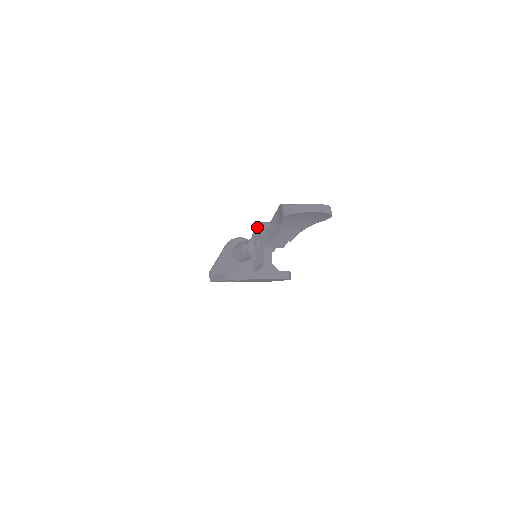
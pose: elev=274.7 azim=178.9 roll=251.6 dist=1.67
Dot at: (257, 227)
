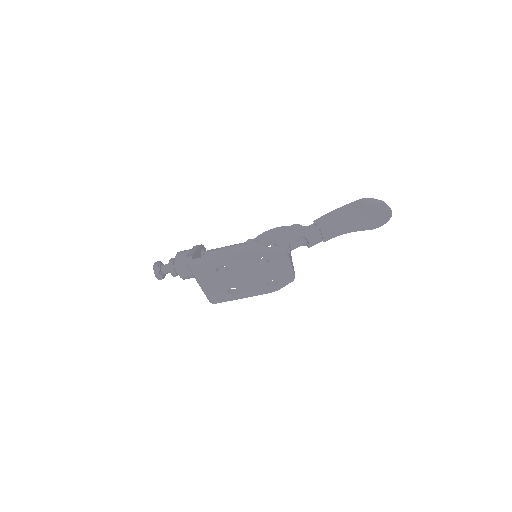
Dot at: (270, 231)
